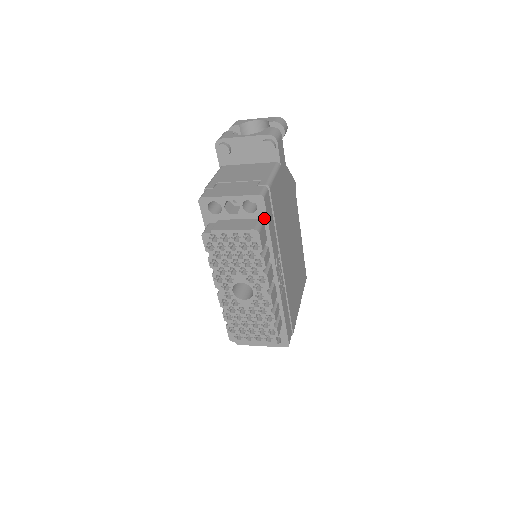
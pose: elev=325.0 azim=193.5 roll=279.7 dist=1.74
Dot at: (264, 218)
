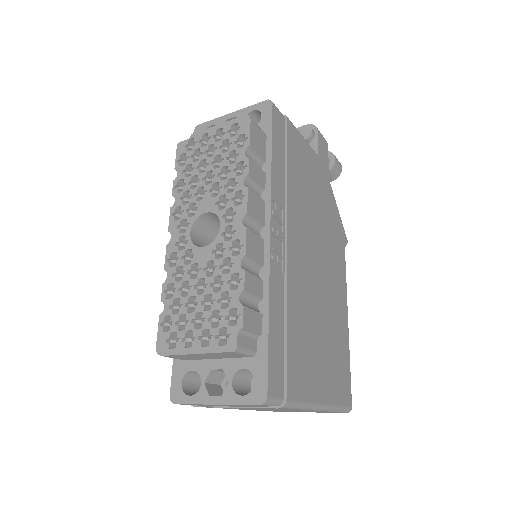
Dot at: (268, 130)
